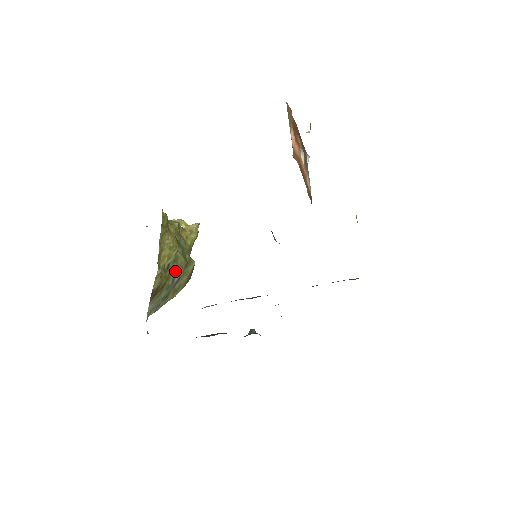
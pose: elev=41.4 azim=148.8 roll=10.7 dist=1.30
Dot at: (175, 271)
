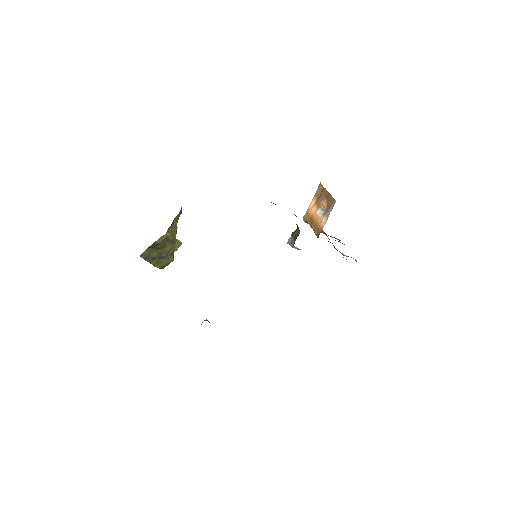
Dot at: (167, 248)
